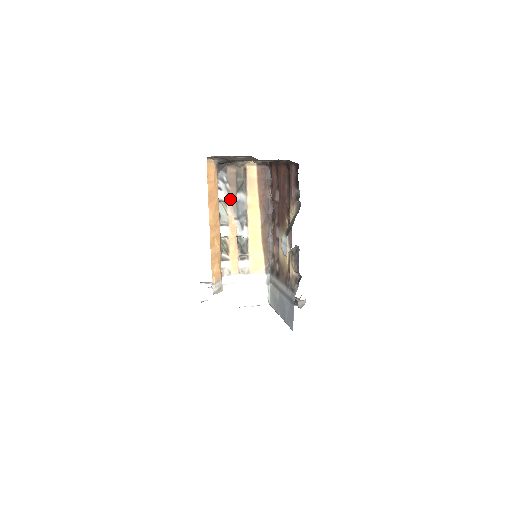
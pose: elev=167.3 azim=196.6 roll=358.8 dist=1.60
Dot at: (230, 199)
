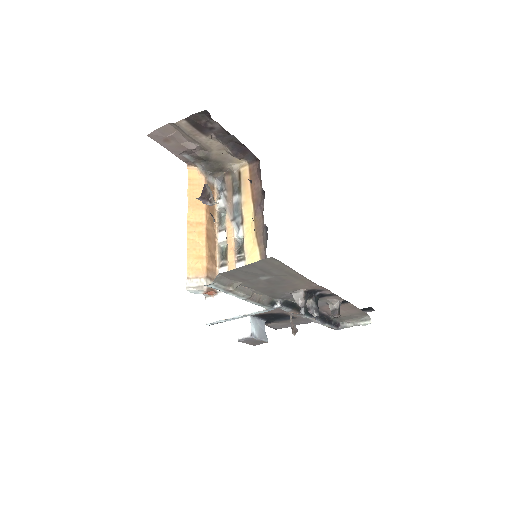
Dot at: (227, 204)
